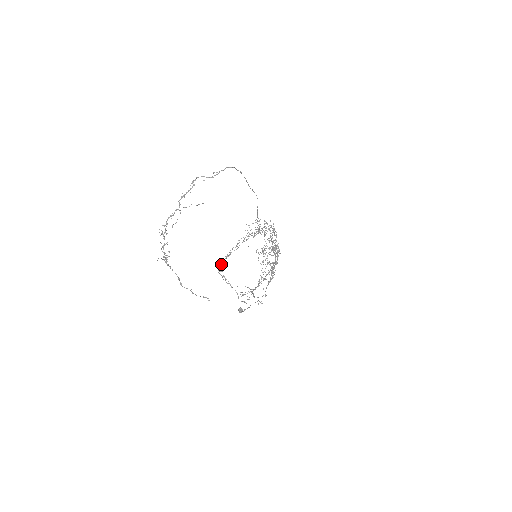
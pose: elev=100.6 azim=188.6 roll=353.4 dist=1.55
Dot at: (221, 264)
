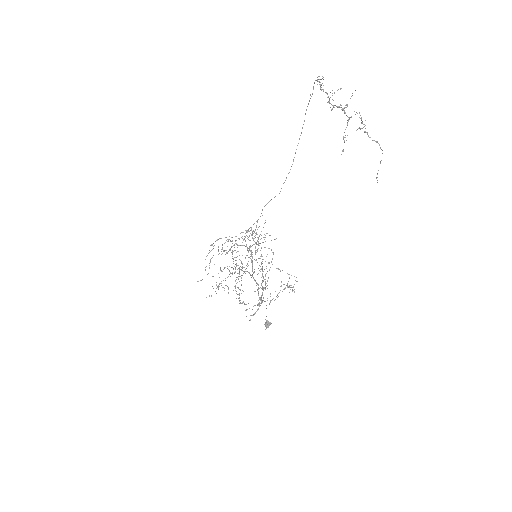
Dot at: occluded
